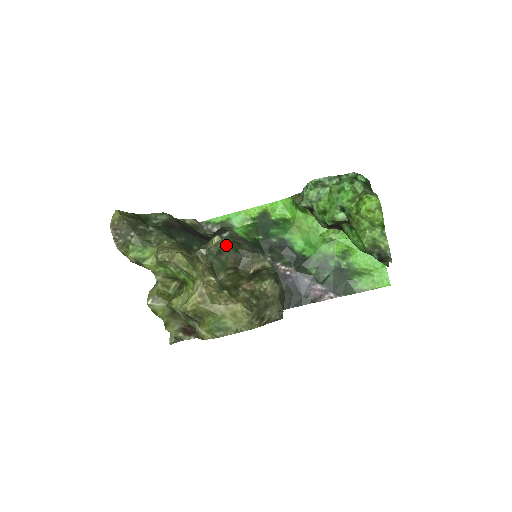
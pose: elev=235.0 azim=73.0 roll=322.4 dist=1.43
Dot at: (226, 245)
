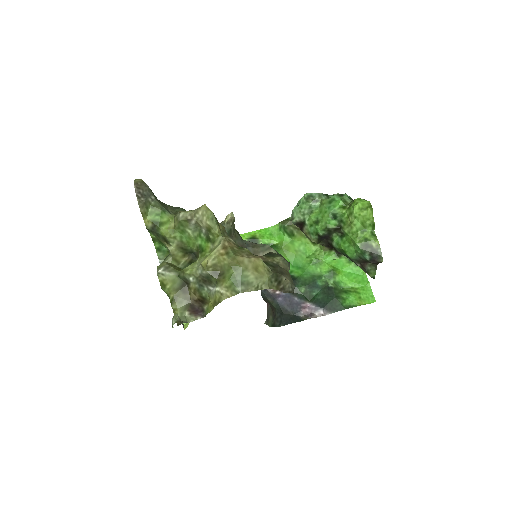
Dot at: (235, 230)
